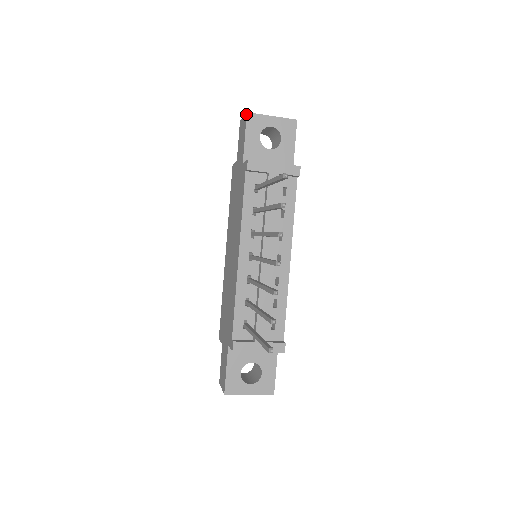
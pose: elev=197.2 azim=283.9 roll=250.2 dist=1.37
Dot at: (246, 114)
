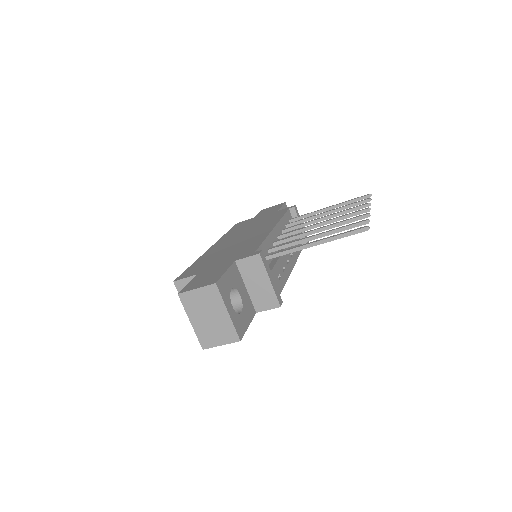
Dot at: (284, 202)
